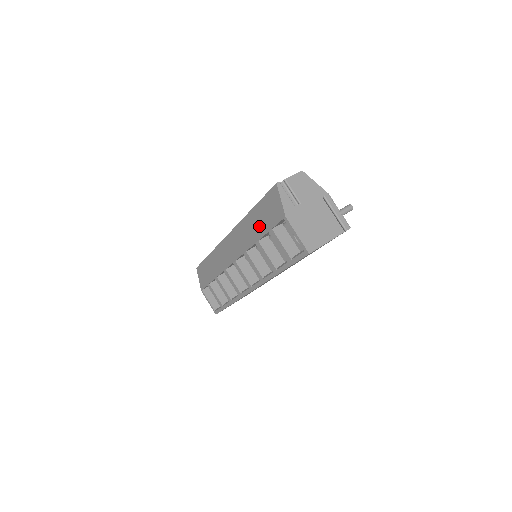
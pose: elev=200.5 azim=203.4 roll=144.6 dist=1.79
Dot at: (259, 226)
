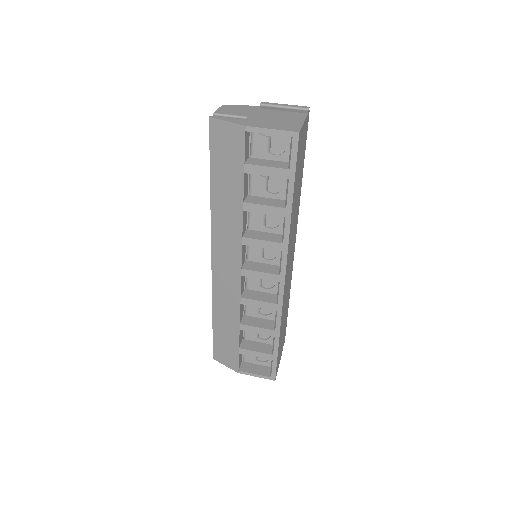
Dot at: (231, 187)
